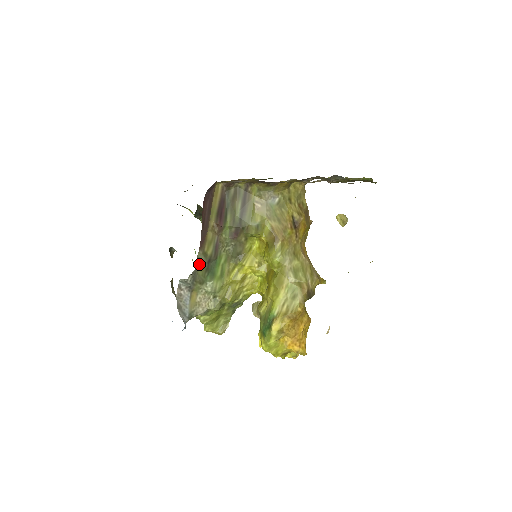
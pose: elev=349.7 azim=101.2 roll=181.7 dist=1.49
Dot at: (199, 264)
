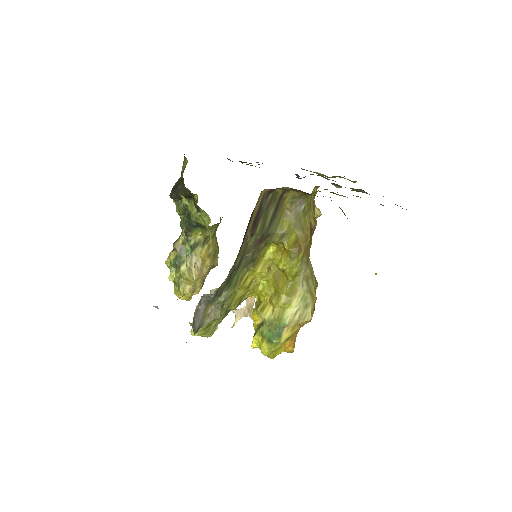
Dot at: occluded
